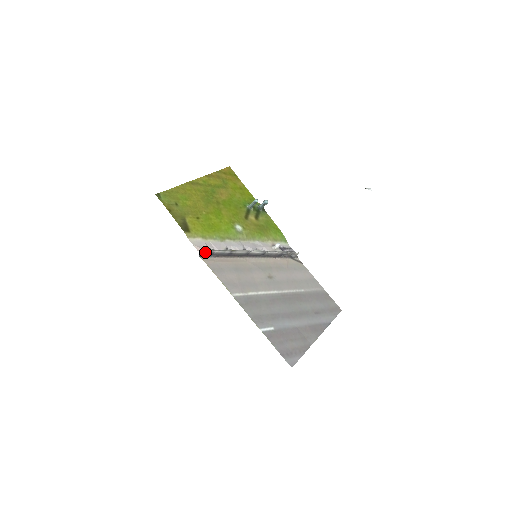
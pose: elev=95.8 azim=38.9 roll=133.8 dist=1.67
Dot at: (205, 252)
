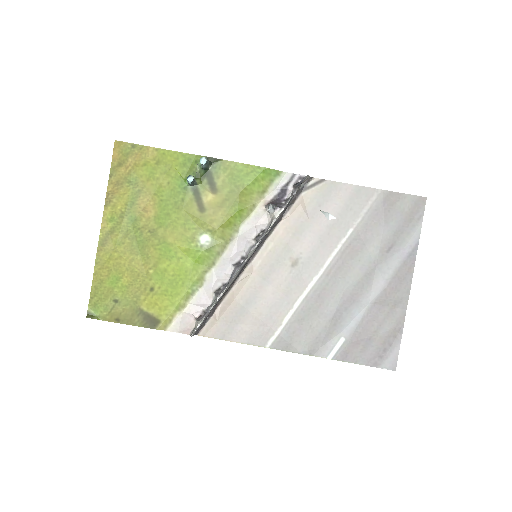
Dot at: (196, 330)
